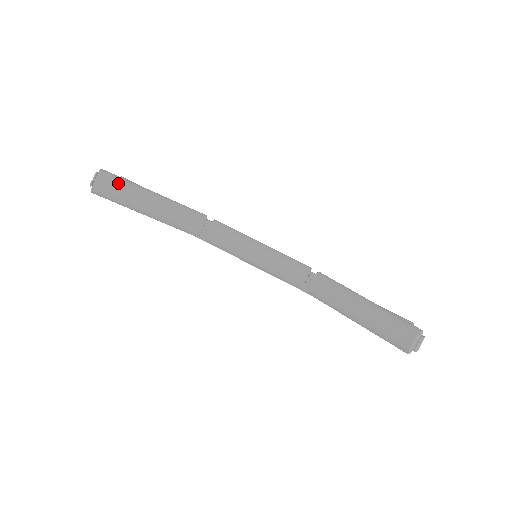
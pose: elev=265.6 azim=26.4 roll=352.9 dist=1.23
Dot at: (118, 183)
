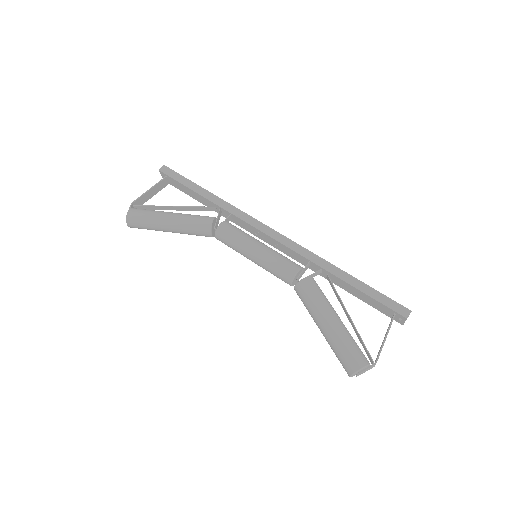
Dot at: (140, 224)
